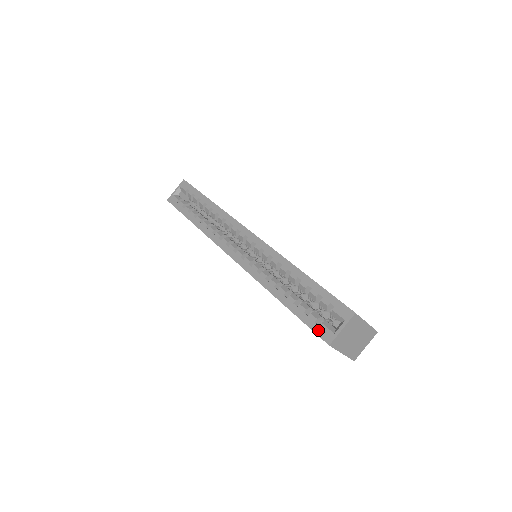
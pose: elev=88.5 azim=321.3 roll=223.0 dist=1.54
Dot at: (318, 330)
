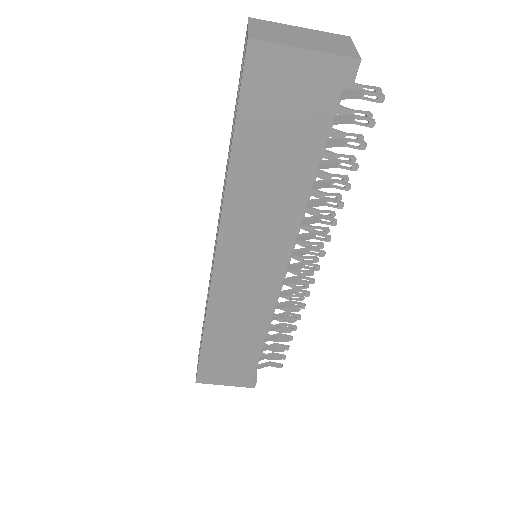
Dot at: (242, 71)
